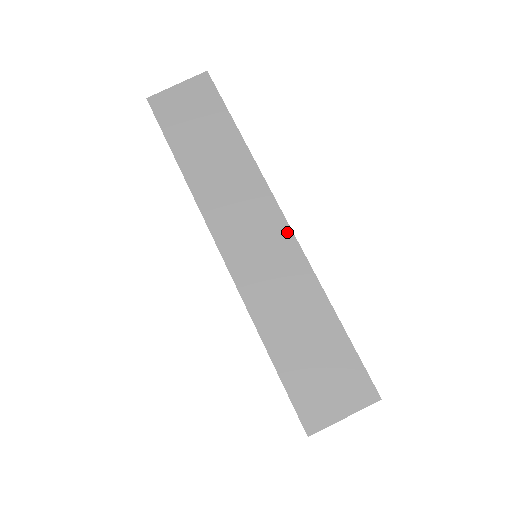
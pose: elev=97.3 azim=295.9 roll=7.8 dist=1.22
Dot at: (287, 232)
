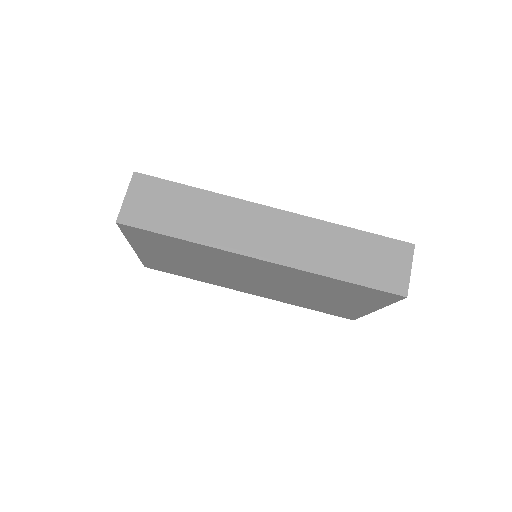
Dot at: (285, 214)
